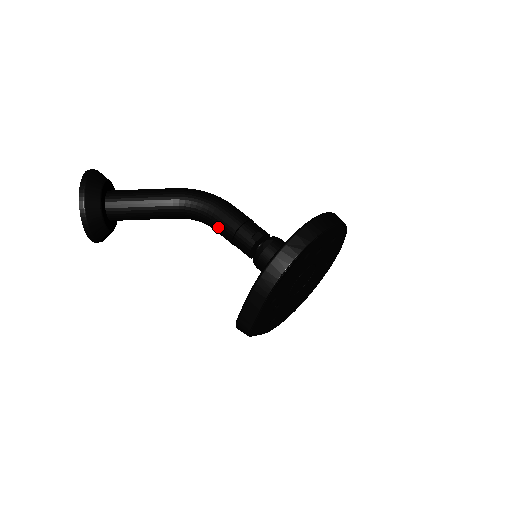
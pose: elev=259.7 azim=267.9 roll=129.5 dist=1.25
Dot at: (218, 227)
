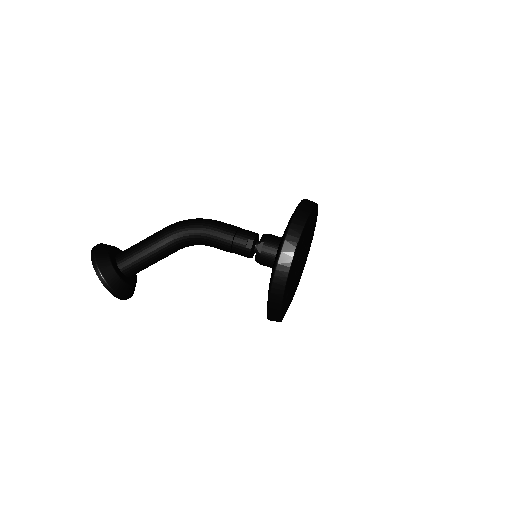
Dot at: (215, 247)
